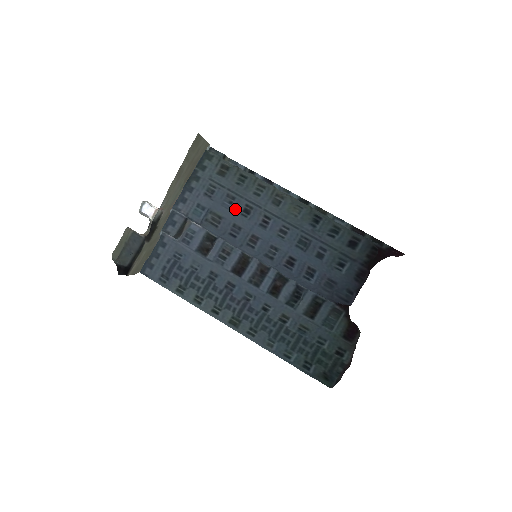
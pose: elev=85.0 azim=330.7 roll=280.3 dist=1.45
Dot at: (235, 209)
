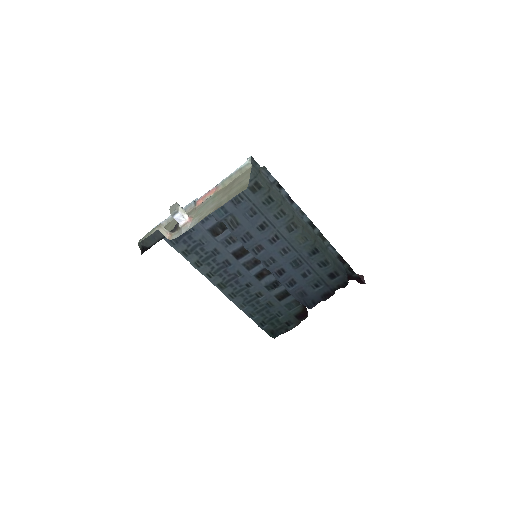
Dot at: (253, 222)
